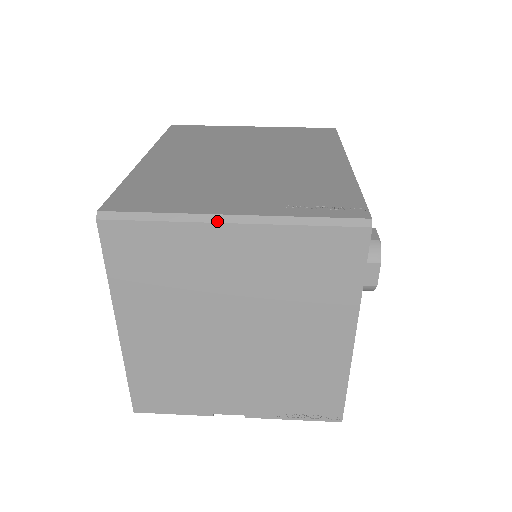
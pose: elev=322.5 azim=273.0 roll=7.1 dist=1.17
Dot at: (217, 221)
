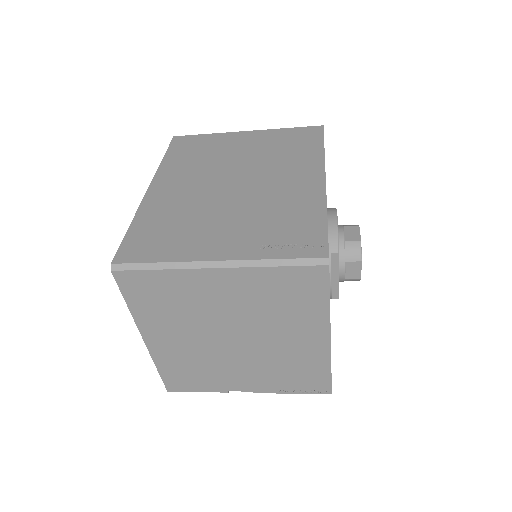
Dot at: (204, 267)
